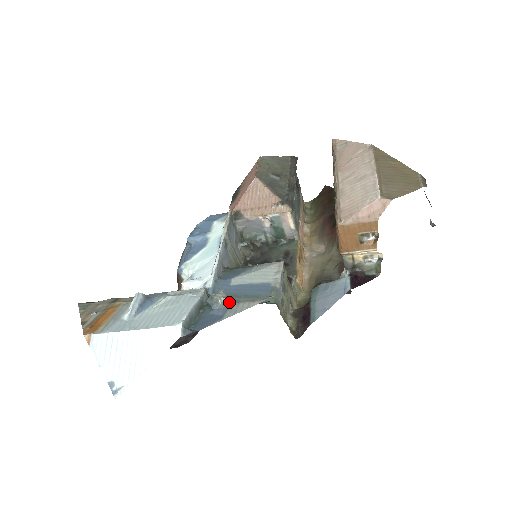
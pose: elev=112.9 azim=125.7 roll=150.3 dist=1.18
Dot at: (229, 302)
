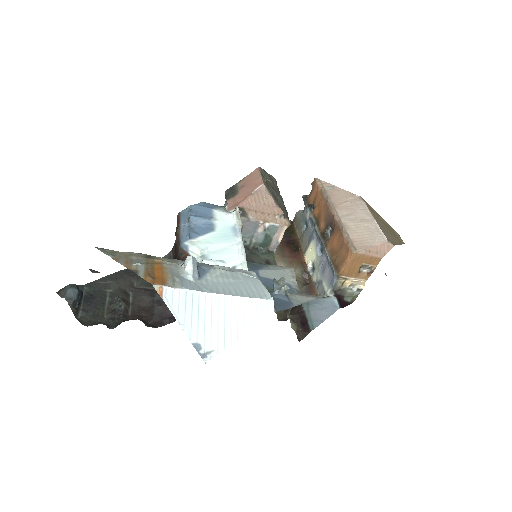
Dot at: occluded
